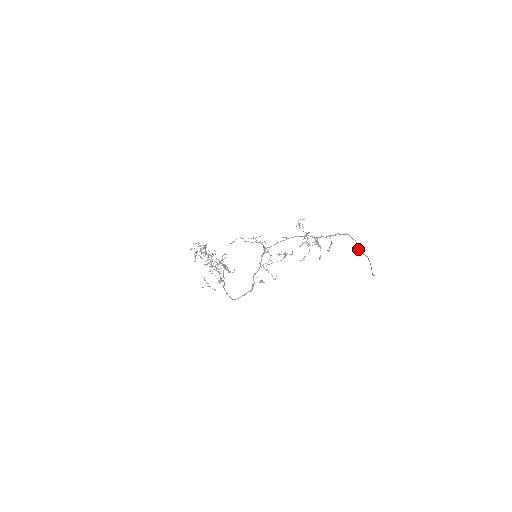
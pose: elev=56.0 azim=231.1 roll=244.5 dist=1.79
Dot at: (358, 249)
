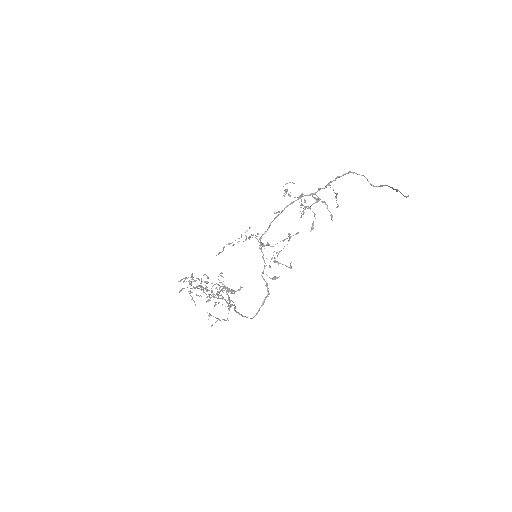
Dot at: (371, 184)
